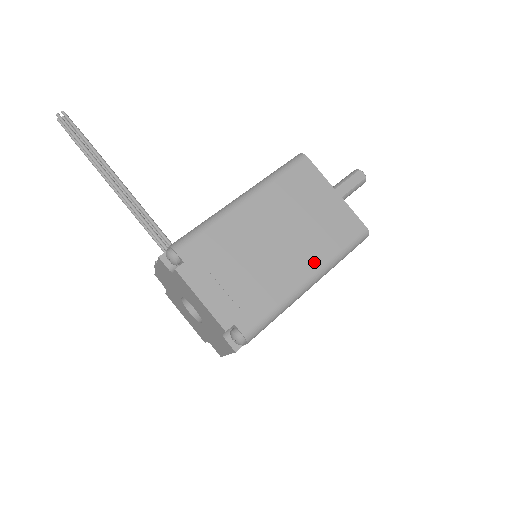
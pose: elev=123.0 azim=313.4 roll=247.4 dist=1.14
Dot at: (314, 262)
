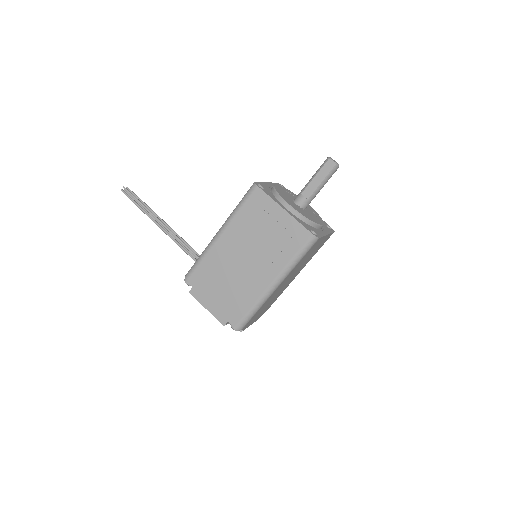
Dot at: (273, 271)
